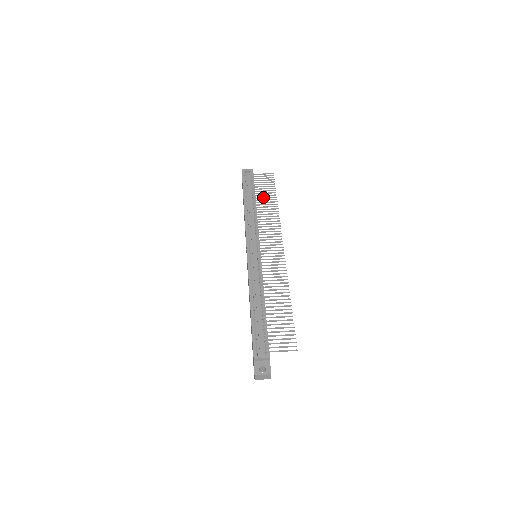
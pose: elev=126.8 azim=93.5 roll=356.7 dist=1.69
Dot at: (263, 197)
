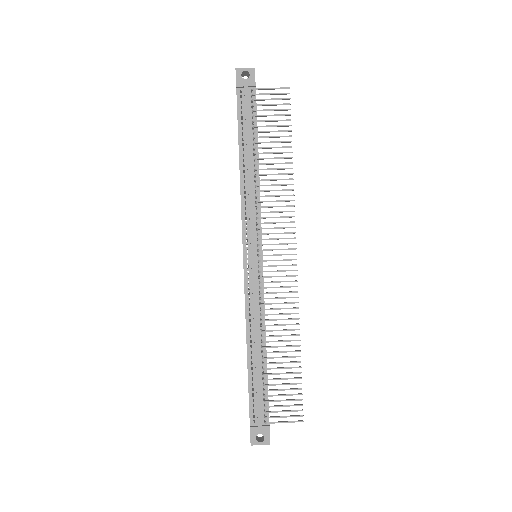
Dot at: (270, 147)
